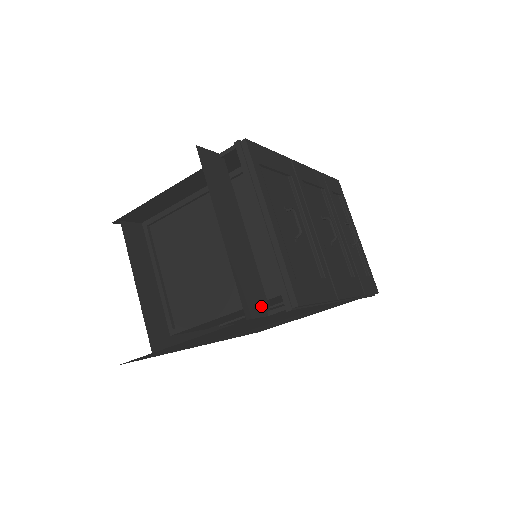
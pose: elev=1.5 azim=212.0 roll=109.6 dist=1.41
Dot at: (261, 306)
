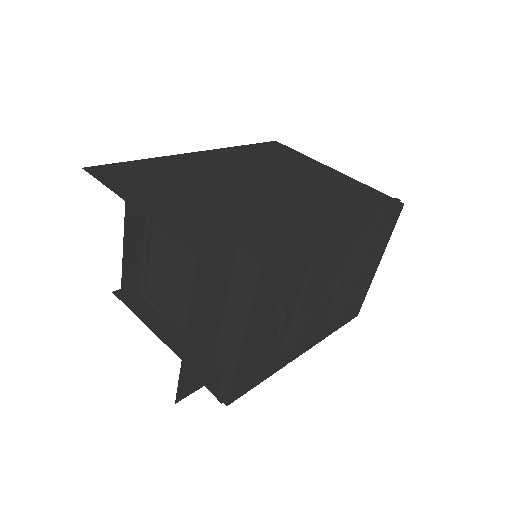
Dot at: (200, 382)
